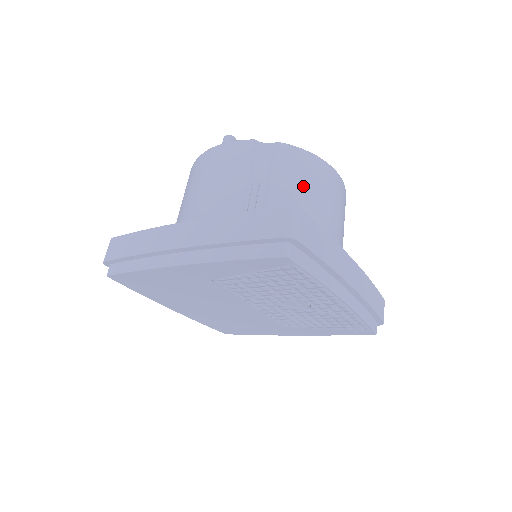
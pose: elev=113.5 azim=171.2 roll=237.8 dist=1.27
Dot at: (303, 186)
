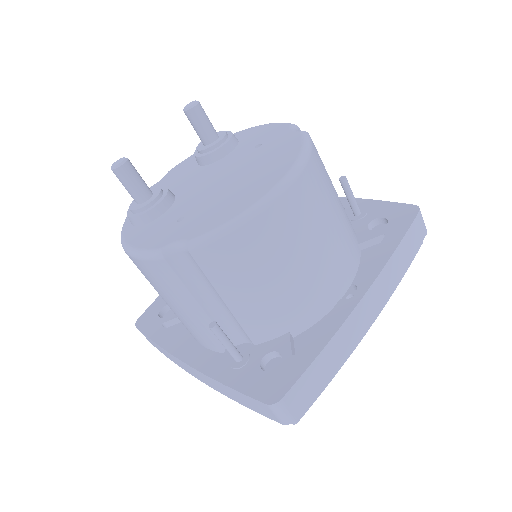
Dot at: (256, 275)
